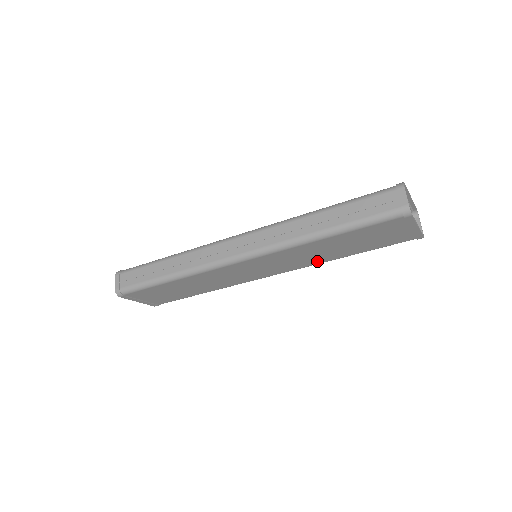
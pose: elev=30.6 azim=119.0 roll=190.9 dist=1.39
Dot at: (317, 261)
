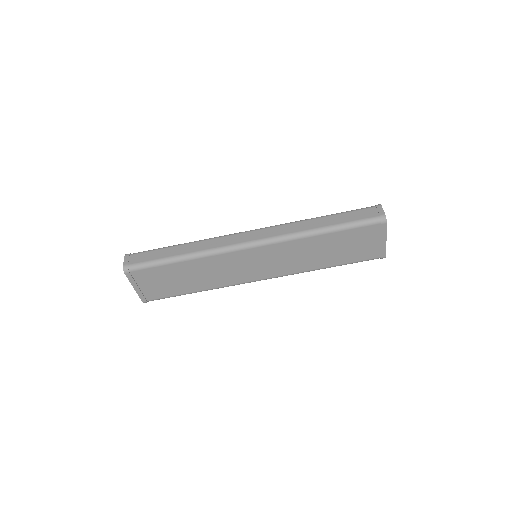
Dot at: (304, 267)
